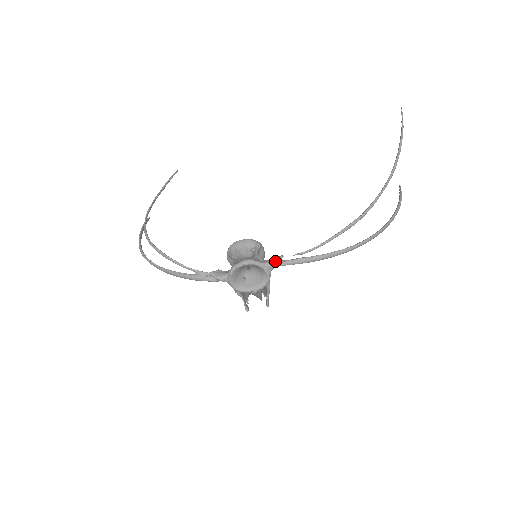
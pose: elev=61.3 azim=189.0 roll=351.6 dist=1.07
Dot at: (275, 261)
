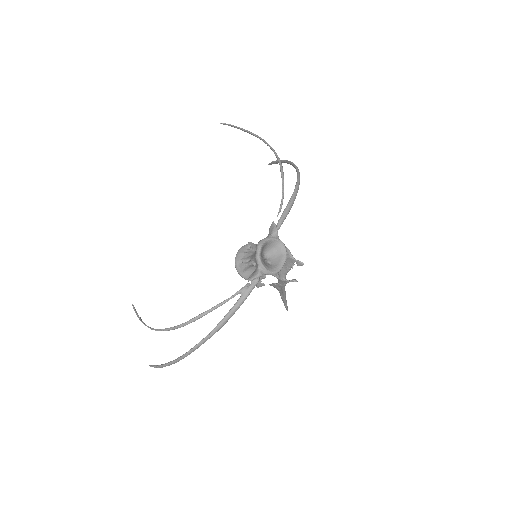
Dot at: (273, 228)
